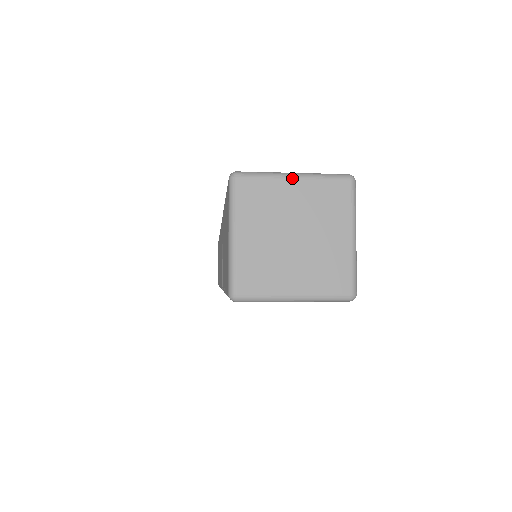
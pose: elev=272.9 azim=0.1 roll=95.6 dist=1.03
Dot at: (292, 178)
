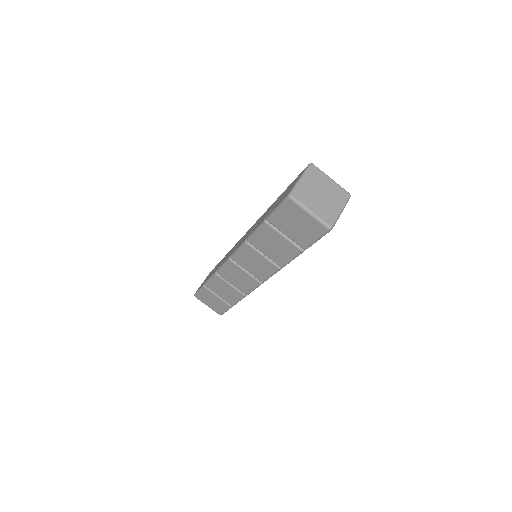
Dot at: (302, 180)
